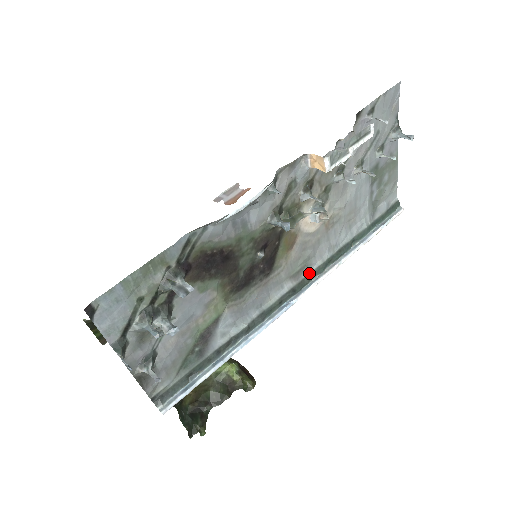
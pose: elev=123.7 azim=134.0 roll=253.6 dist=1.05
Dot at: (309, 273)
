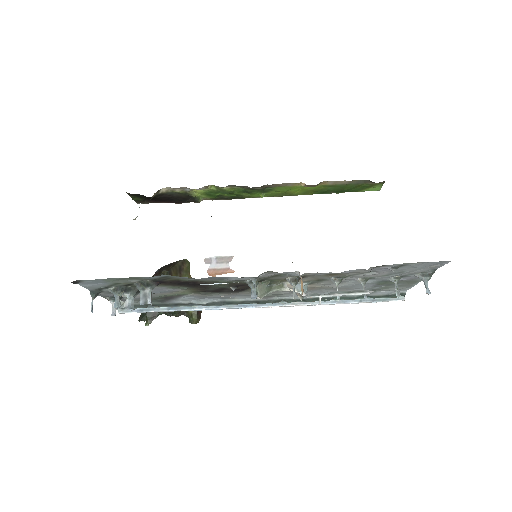
Dot at: (279, 299)
